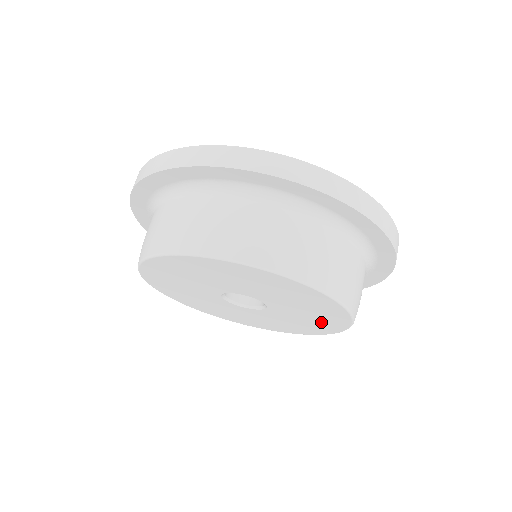
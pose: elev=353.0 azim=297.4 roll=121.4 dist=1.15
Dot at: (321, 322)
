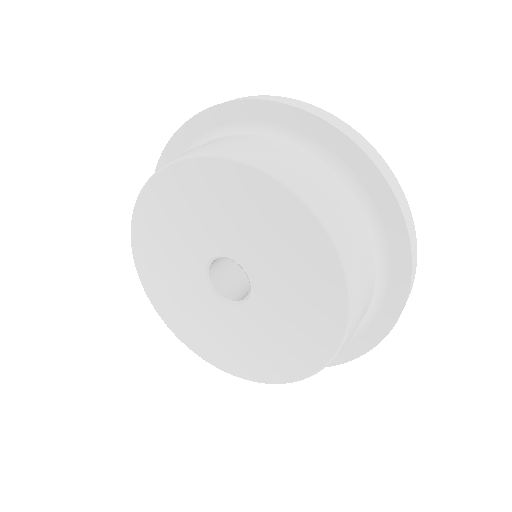
Dot at: (314, 308)
